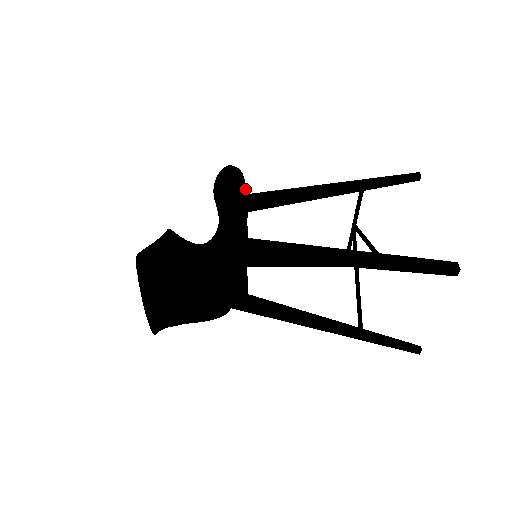
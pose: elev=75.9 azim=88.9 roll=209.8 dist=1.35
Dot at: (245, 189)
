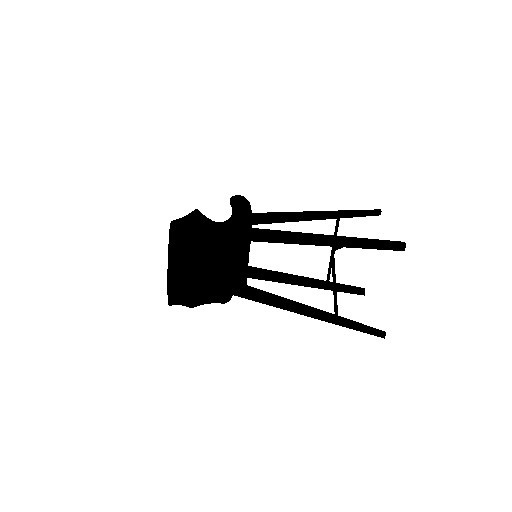
Dot at: occluded
